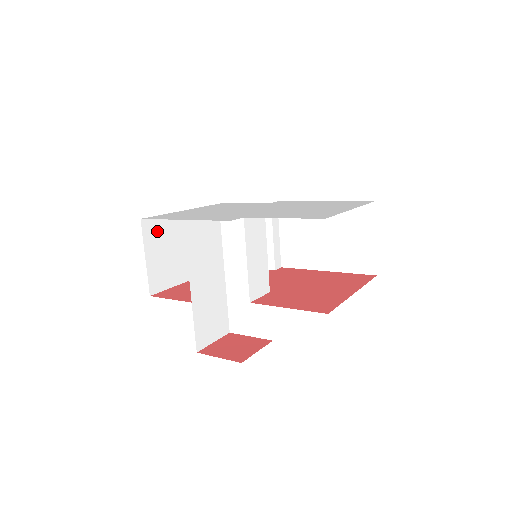
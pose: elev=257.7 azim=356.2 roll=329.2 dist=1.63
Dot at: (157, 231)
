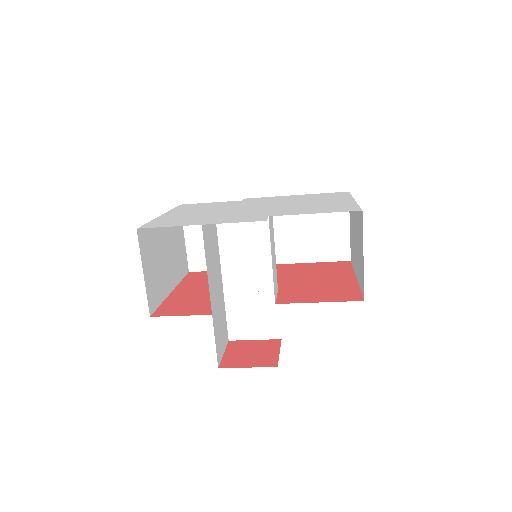
Dot at: (147, 241)
